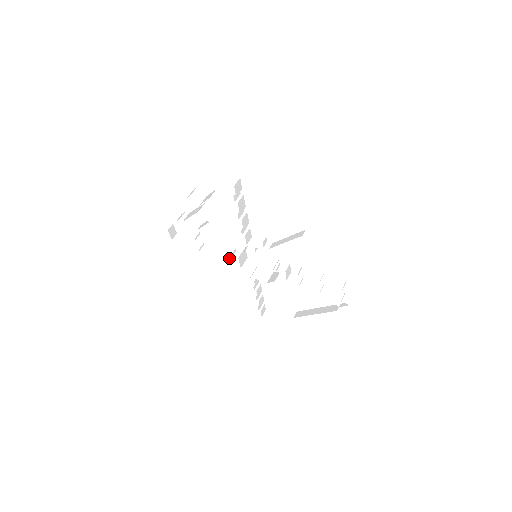
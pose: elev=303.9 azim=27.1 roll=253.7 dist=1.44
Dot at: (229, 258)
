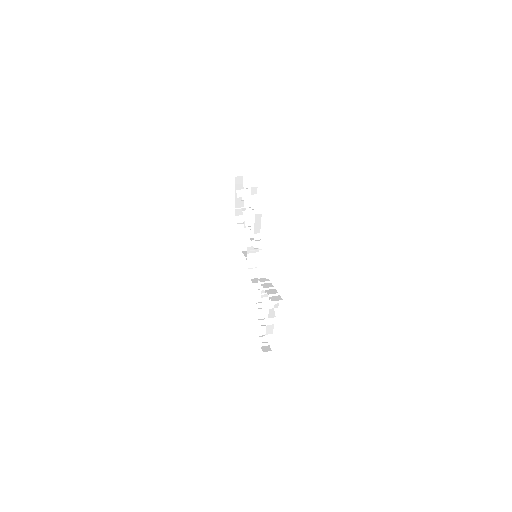
Dot at: occluded
